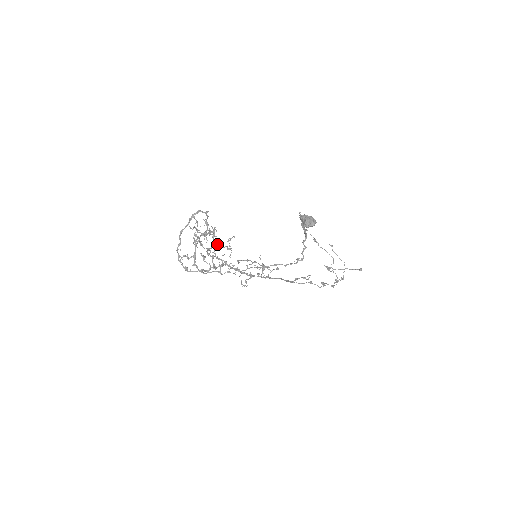
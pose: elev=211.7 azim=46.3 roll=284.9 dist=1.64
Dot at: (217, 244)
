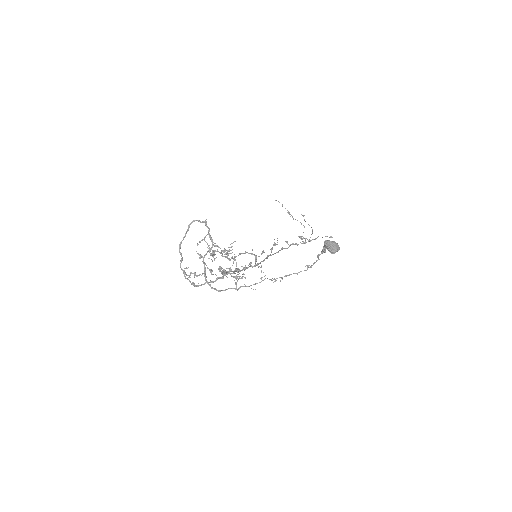
Dot at: (232, 265)
